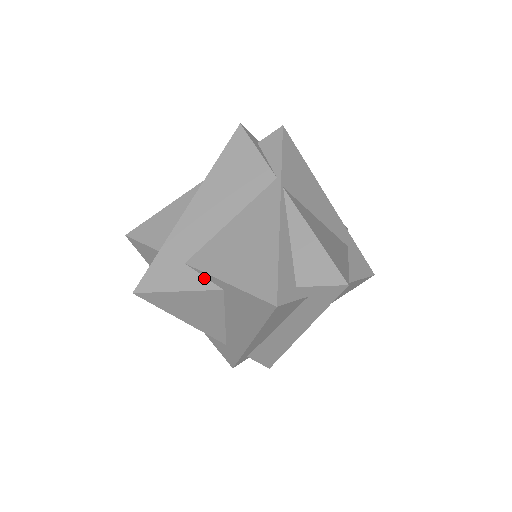
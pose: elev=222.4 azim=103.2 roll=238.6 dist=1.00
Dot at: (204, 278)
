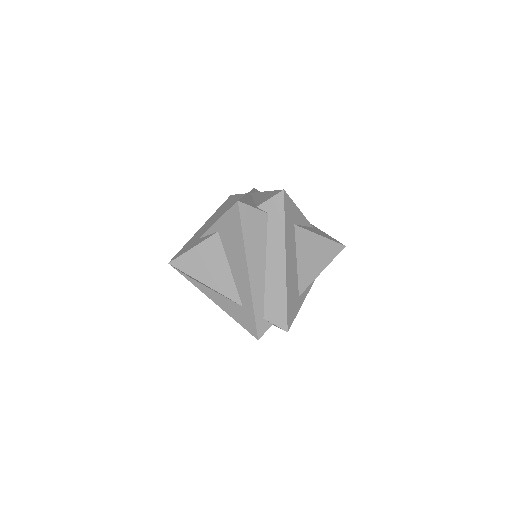
Dot at: (208, 235)
